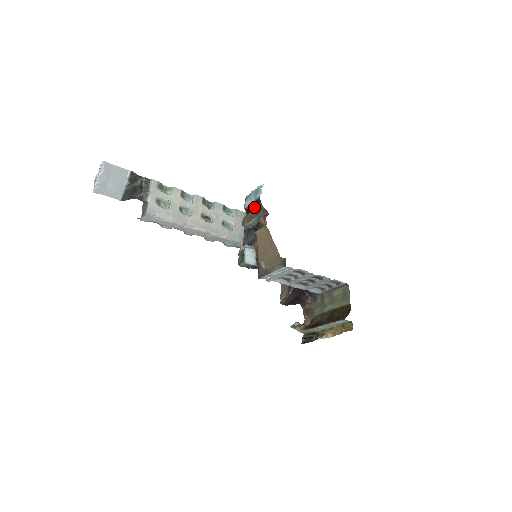
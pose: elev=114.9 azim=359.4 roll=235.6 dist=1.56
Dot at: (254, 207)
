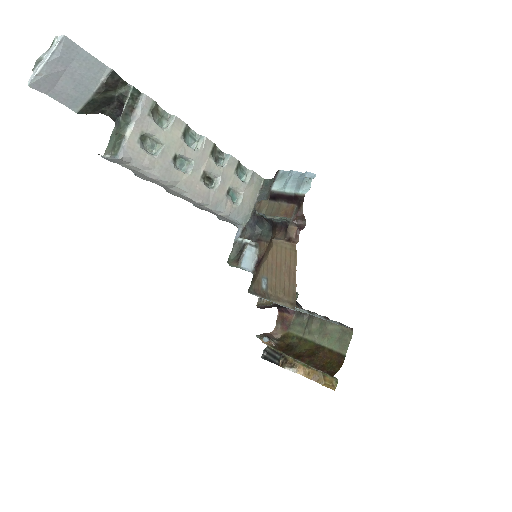
Dot at: (287, 199)
